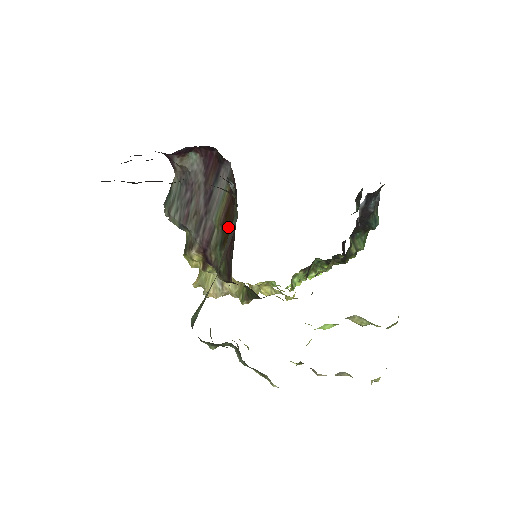
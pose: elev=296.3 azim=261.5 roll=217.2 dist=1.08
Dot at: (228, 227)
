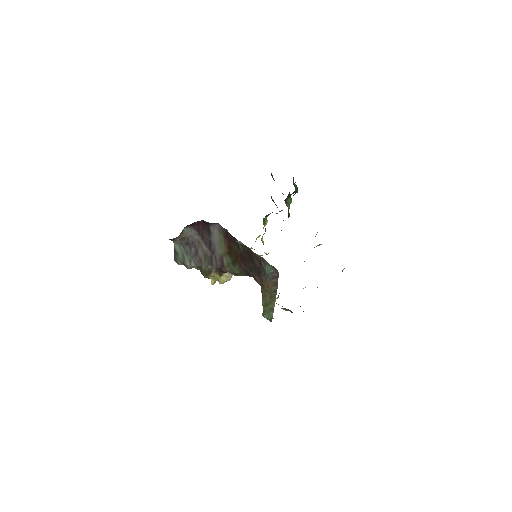
Dot at: (234, 254)
